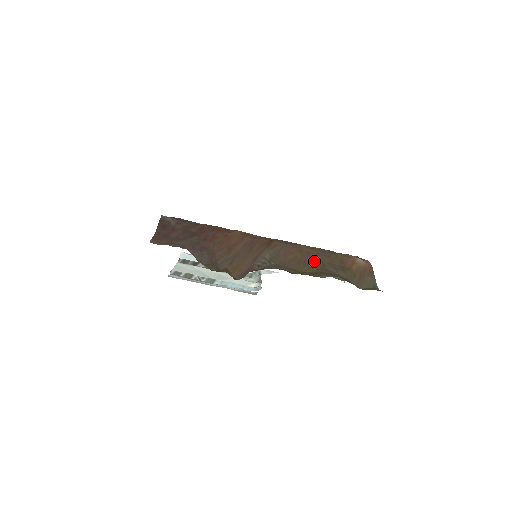
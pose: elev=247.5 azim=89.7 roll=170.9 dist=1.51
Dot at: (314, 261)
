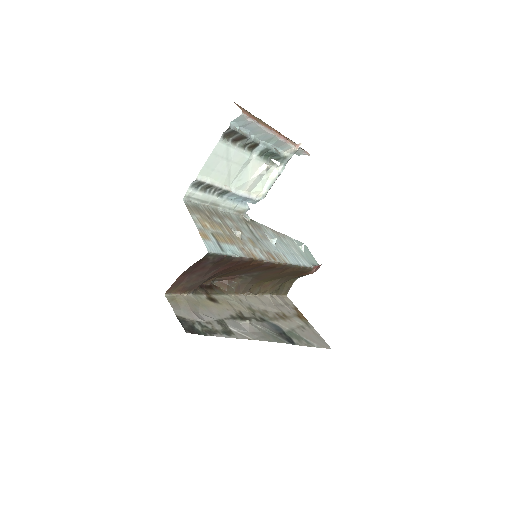
Dot at: (281, 276)
